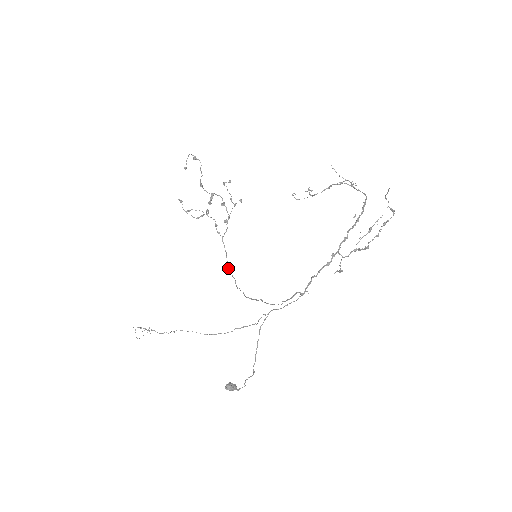
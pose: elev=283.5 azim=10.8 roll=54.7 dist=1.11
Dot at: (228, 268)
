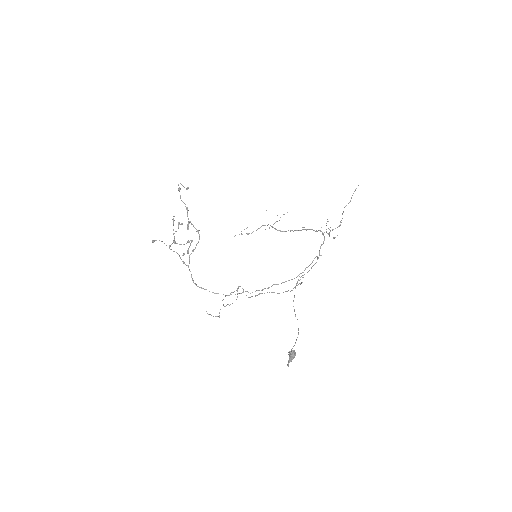
Dot at: (206, 289)
